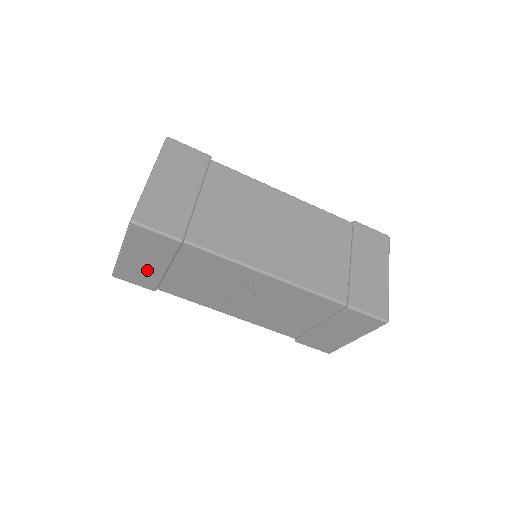
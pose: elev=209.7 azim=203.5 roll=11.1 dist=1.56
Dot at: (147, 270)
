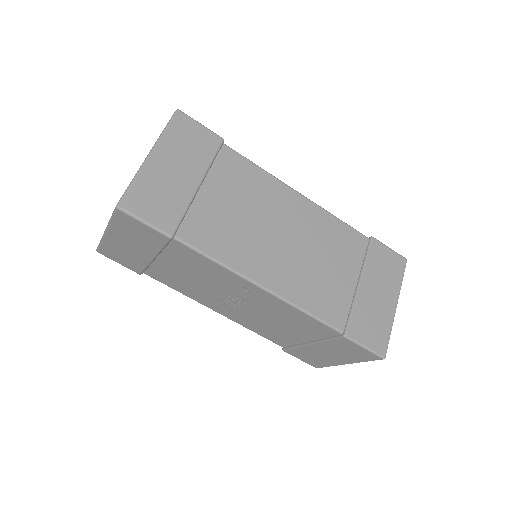
Dot at: (133, 255)
